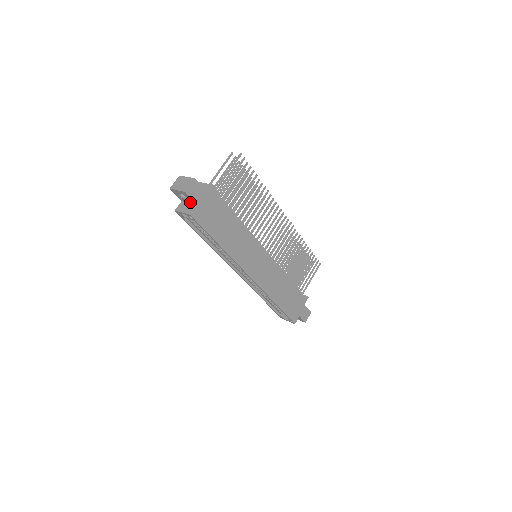
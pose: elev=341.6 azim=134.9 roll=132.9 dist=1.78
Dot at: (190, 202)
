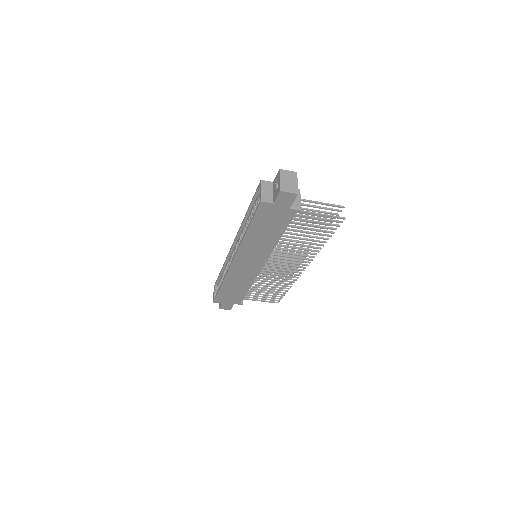
Dot at: (274, 194)
